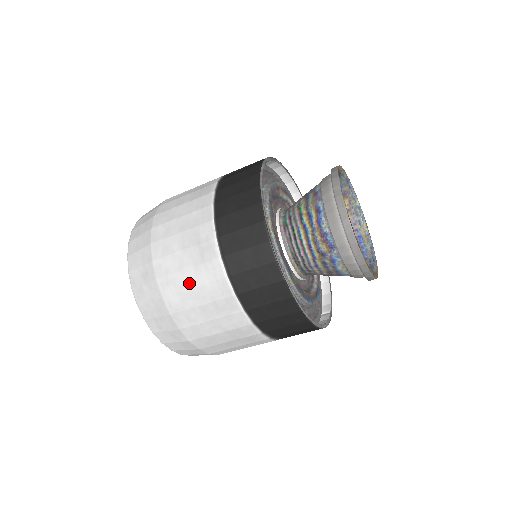
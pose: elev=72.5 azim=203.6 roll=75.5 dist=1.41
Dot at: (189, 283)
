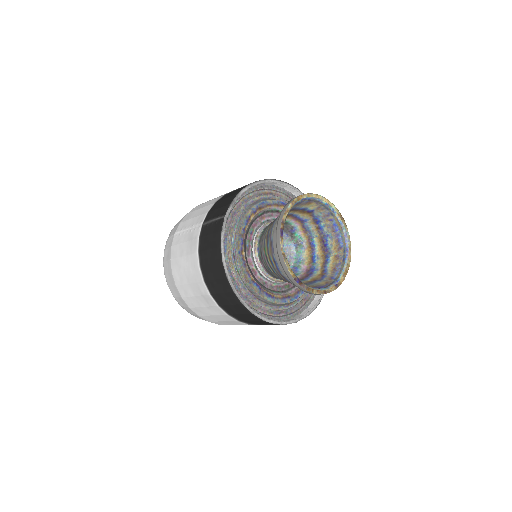
Dot at: (209, 313)
